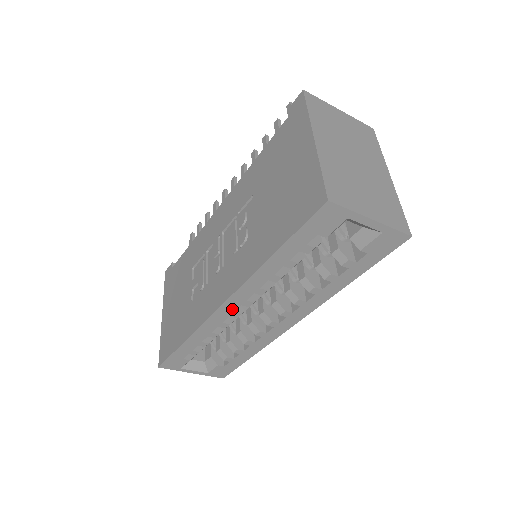
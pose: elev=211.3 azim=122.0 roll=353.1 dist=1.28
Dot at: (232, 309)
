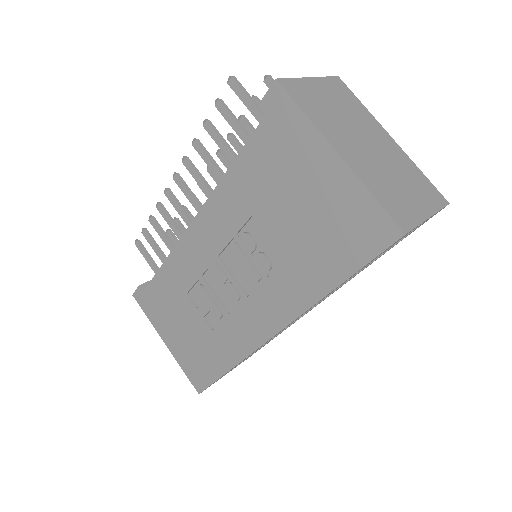
Dot at: occluded
